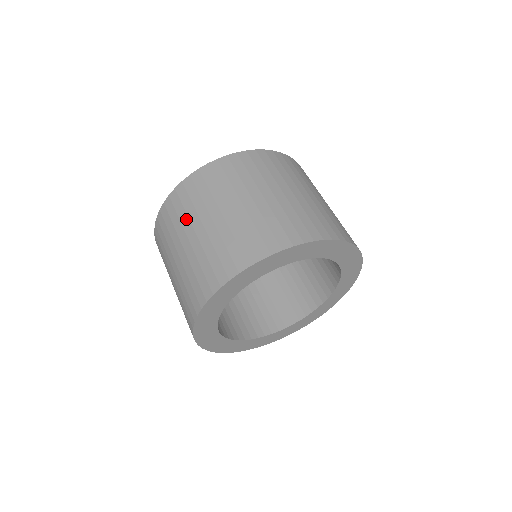
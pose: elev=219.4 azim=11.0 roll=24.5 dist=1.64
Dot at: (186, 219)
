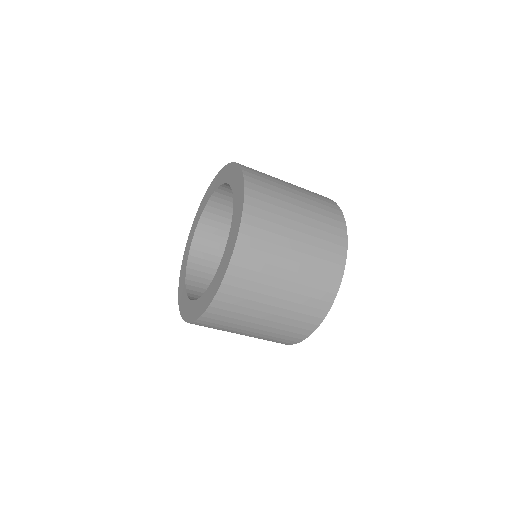
Dot at: (249, 311)
